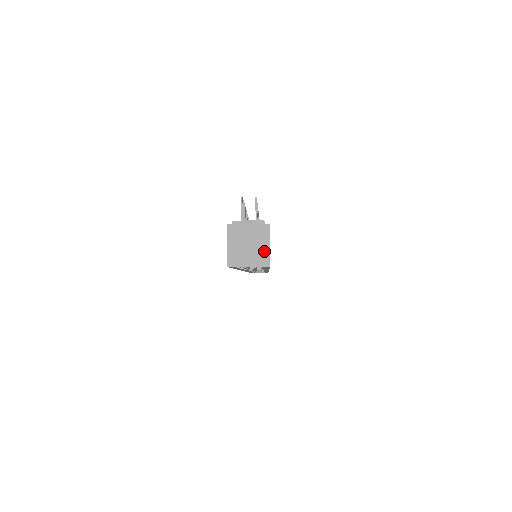
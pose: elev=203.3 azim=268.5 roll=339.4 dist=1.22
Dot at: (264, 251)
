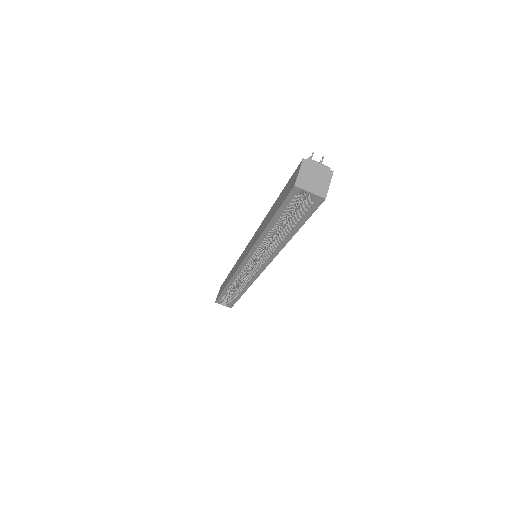
Dot at: (325, 187)
